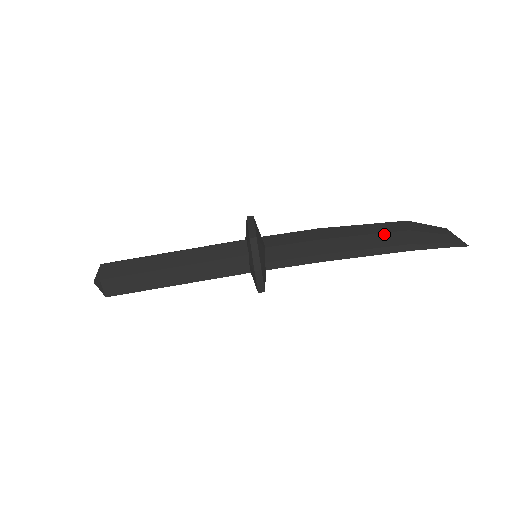
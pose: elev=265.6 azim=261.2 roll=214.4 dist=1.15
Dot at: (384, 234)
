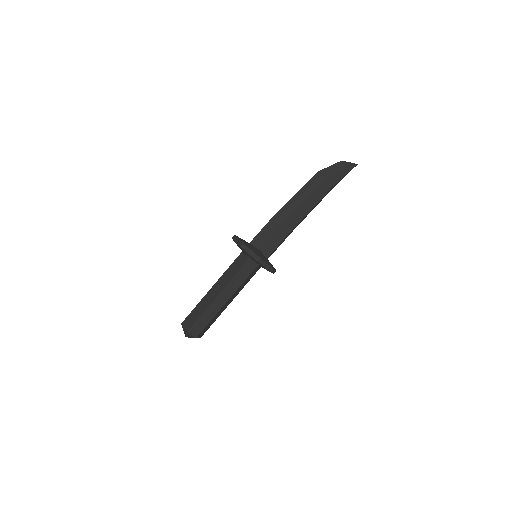
Dot at: (314, 192)
